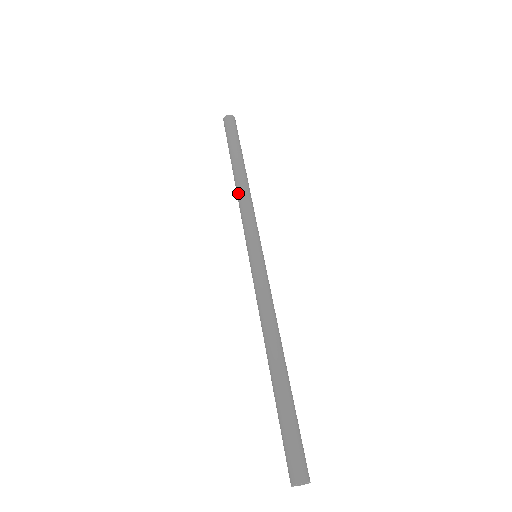
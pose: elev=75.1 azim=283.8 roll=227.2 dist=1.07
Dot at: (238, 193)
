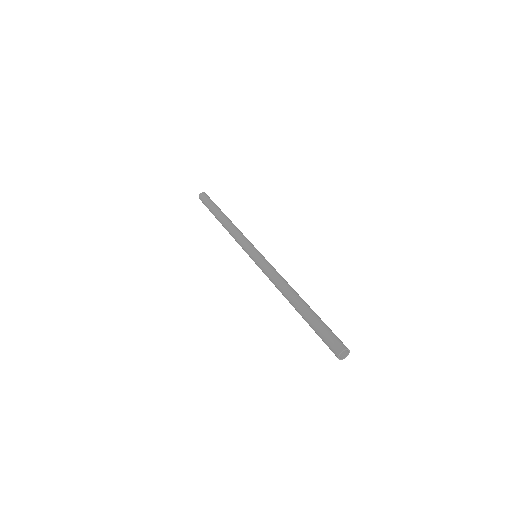
Dot at: (228, 231)
